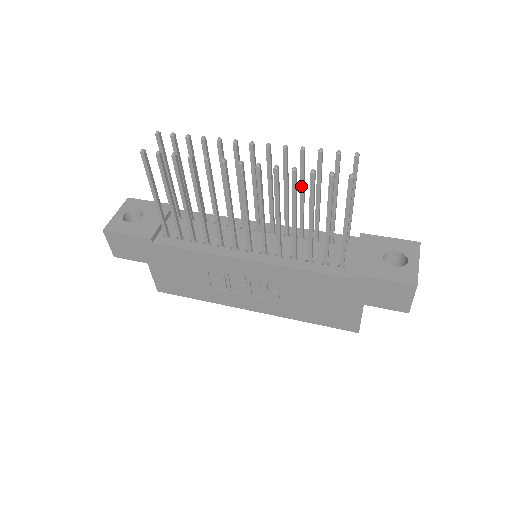
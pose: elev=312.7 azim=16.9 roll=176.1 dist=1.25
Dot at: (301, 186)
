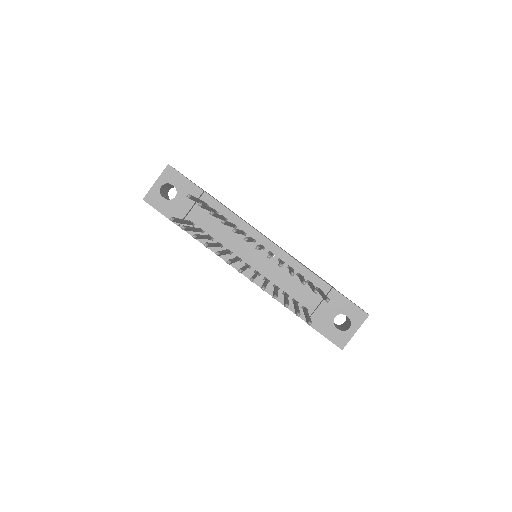
Dot at: occluded
